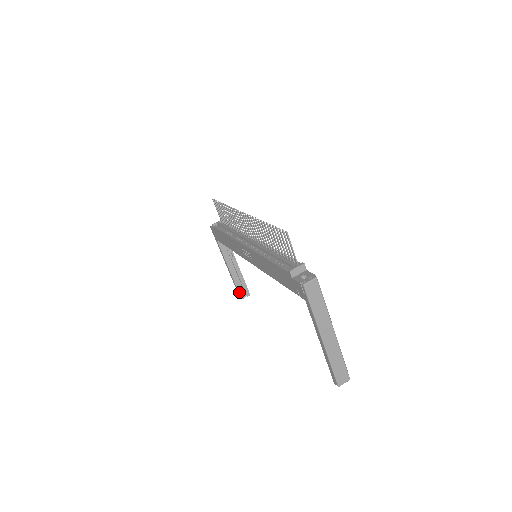
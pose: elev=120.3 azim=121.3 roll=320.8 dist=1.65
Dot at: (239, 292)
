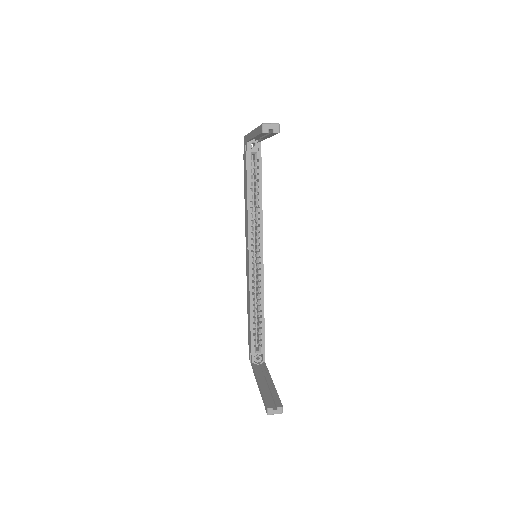
Dot at: (266, 401)
